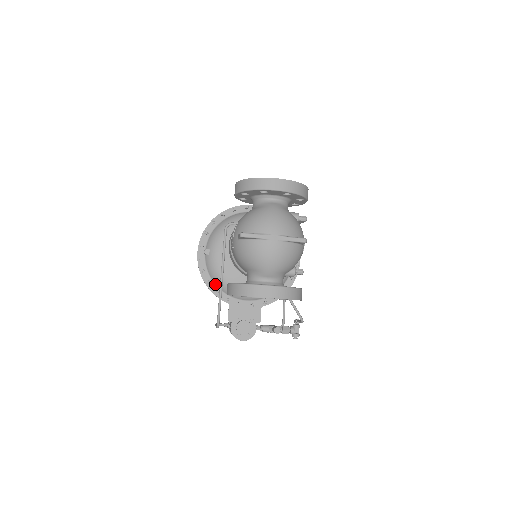
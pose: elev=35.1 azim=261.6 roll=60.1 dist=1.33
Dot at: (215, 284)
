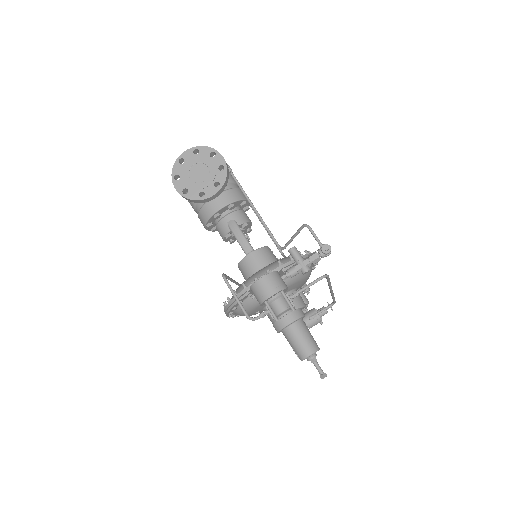
Dot at: occluded
